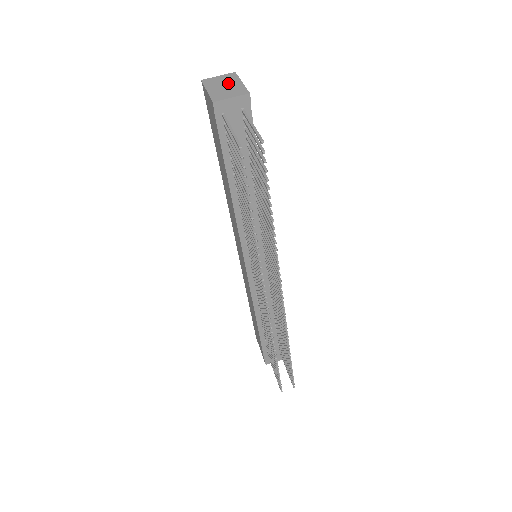
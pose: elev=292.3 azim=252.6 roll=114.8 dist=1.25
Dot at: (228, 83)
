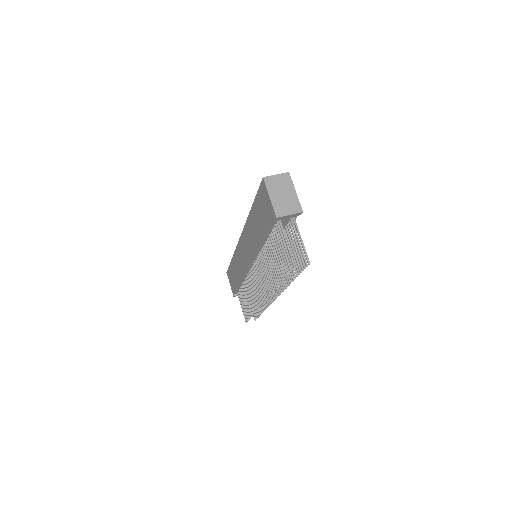
Dot at: (285, 190)
